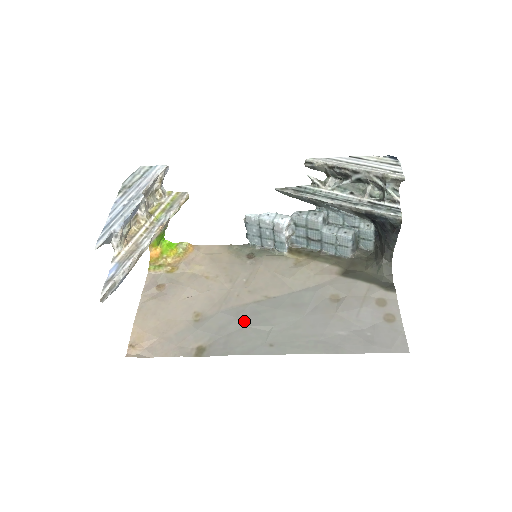
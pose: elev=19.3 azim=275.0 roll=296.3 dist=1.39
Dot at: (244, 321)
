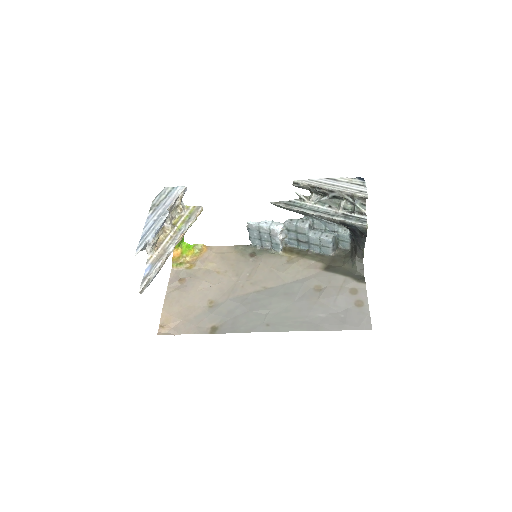
Dot at: (247, 307)
